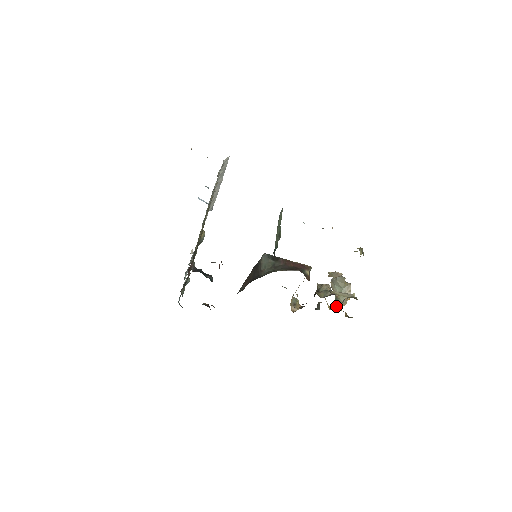
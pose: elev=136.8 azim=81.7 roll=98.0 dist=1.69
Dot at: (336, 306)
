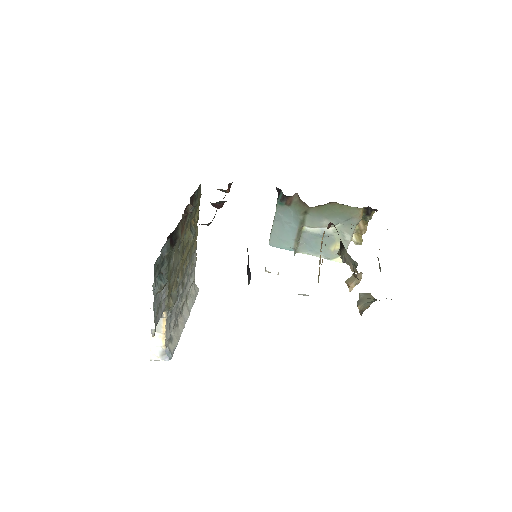
Dot at: occluded
